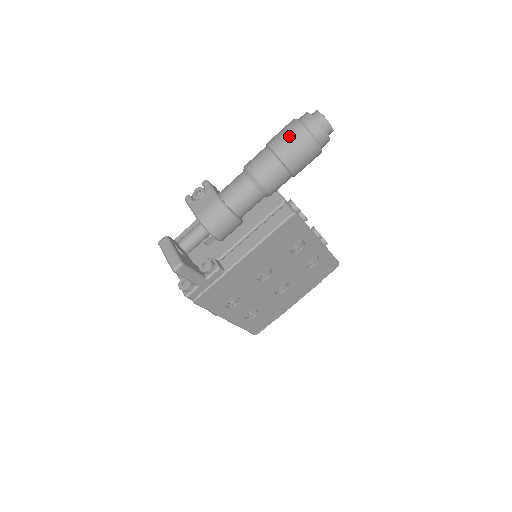
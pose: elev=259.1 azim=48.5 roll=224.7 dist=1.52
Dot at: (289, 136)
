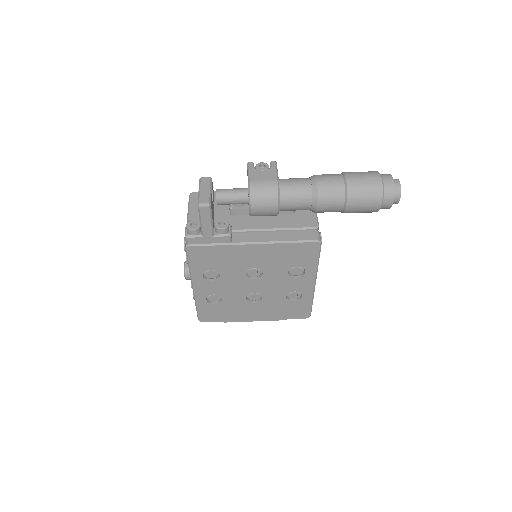
Dot at: (366, 179)
